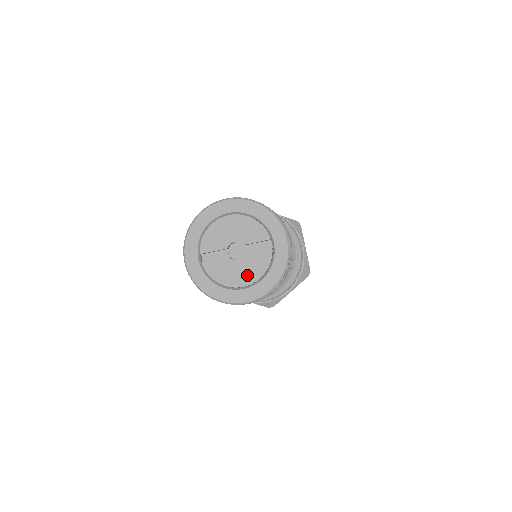
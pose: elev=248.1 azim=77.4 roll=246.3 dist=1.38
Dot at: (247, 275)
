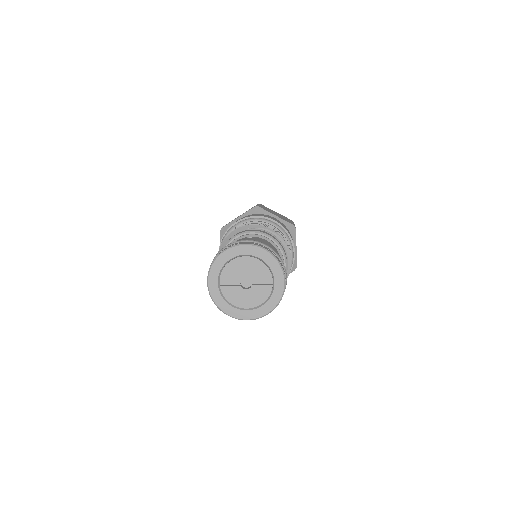
Dot at: (251, 301)
